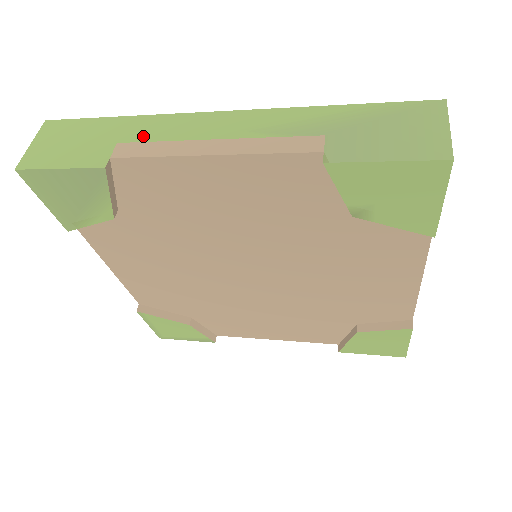
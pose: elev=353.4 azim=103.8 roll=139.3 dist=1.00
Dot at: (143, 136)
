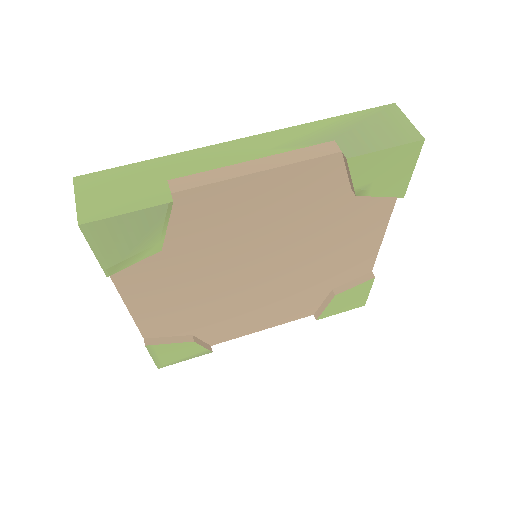
Dot at: (188, 170)
